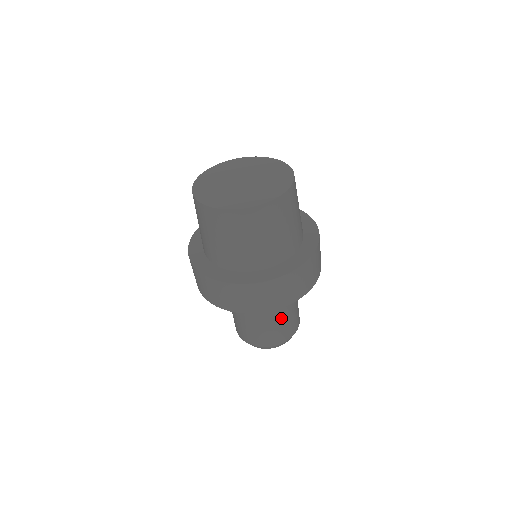
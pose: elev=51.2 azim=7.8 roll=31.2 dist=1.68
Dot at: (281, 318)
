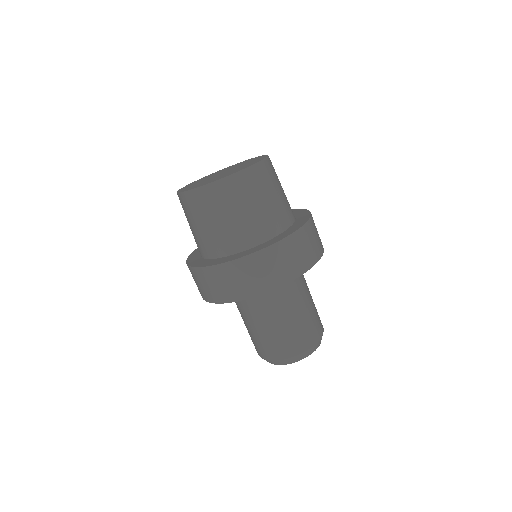
Dot at: (311, 298)
